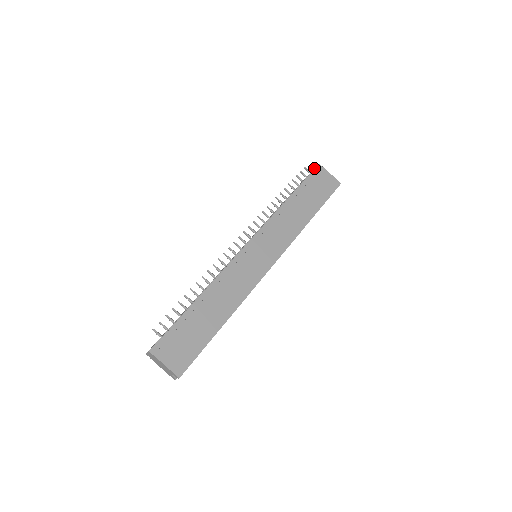
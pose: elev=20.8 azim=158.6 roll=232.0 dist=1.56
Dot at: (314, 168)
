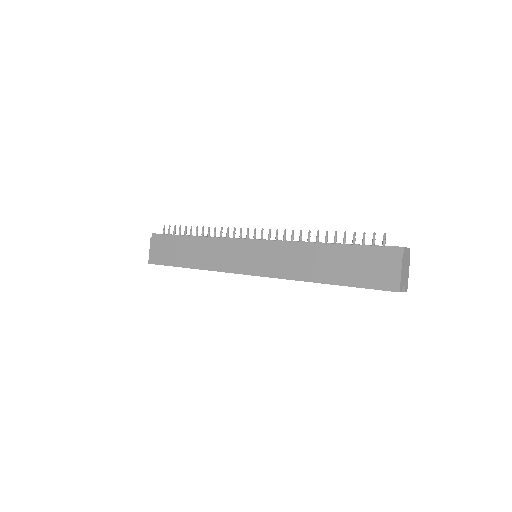
Dot at: occluded
